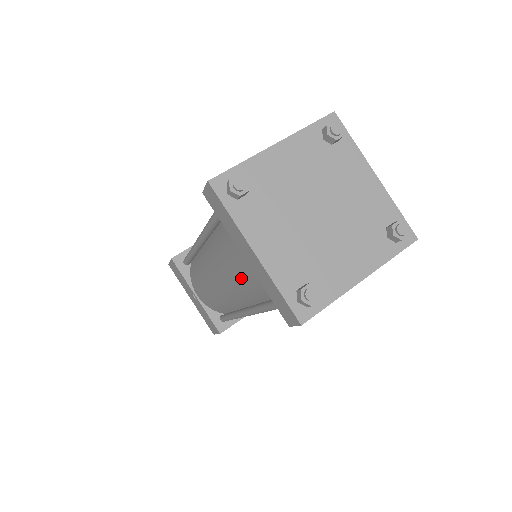
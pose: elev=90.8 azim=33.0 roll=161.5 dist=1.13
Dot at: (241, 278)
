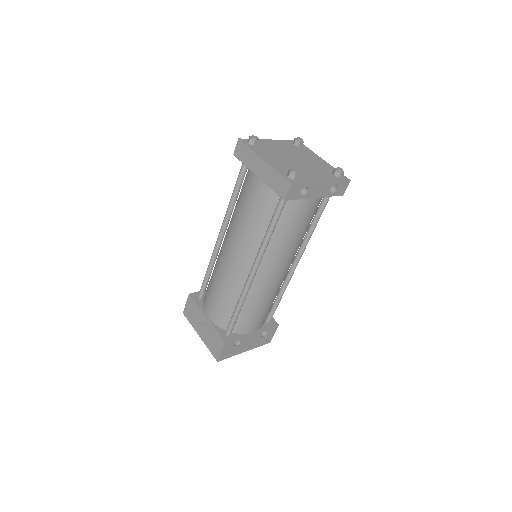
Dot at: (252, 211)
